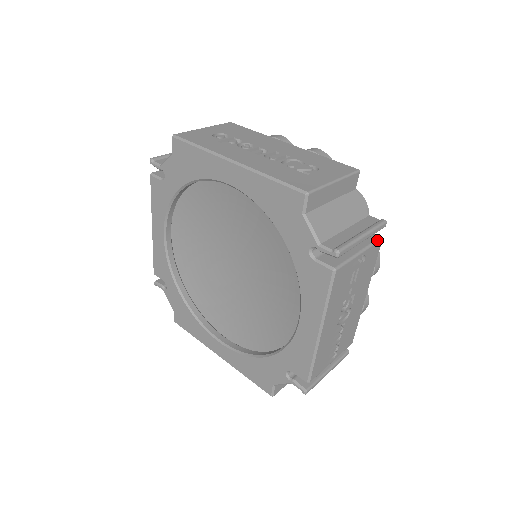
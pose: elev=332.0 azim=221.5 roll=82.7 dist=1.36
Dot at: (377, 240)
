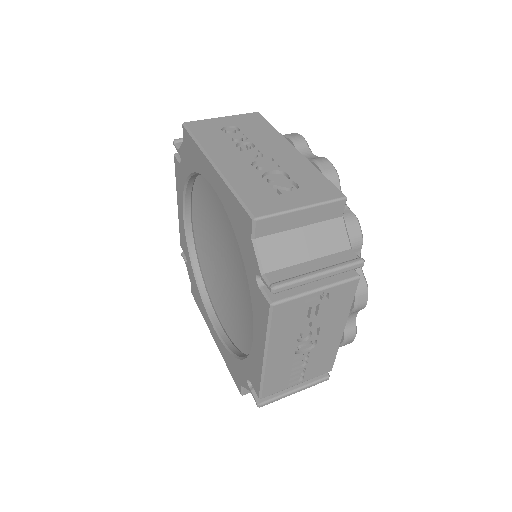
Dot at: (350, 279)
